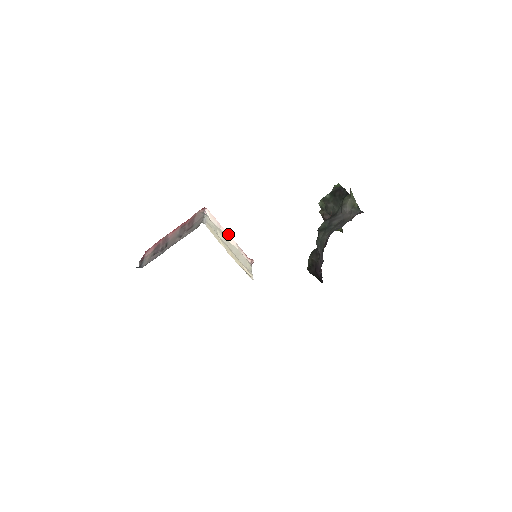
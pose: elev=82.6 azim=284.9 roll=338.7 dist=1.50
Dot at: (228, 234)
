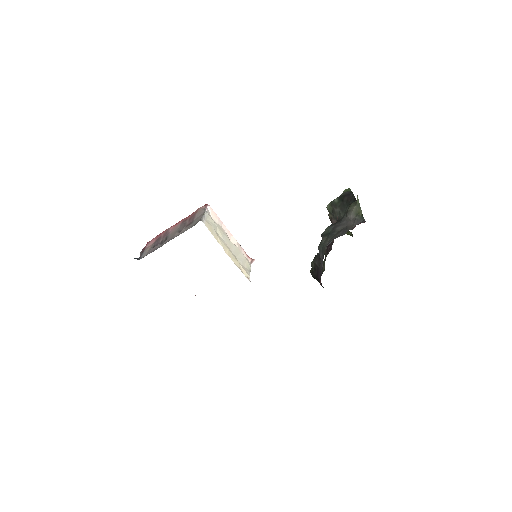
Dot at: (229, 232)
